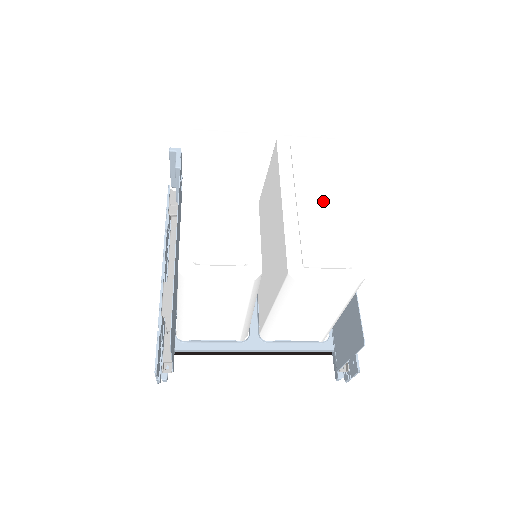
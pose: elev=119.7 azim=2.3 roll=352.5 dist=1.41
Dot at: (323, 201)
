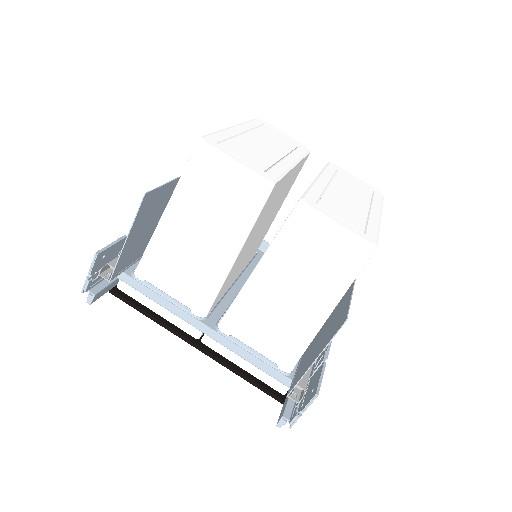
Dot at: (353, 198)
